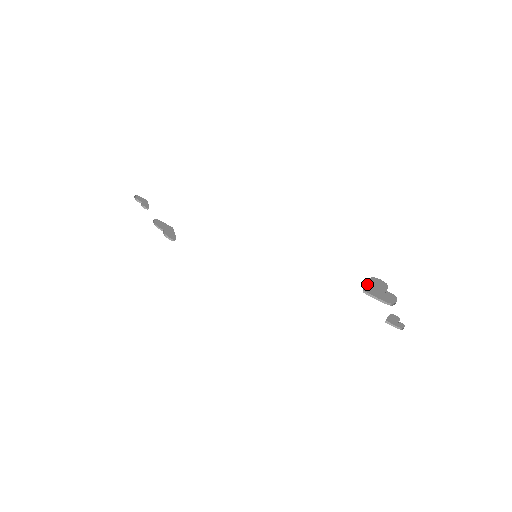
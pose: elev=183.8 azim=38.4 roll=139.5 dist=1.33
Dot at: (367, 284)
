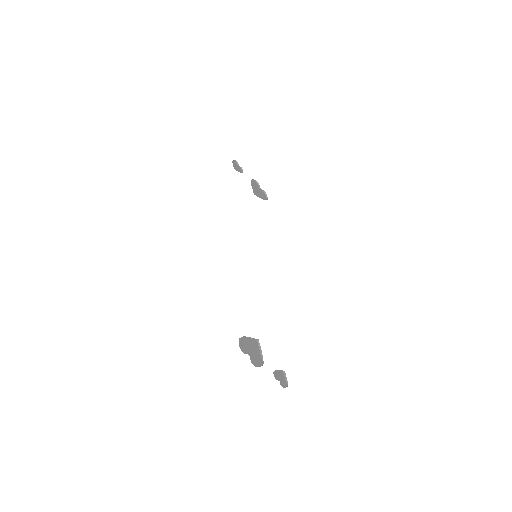
Dot at: (250, 338)
